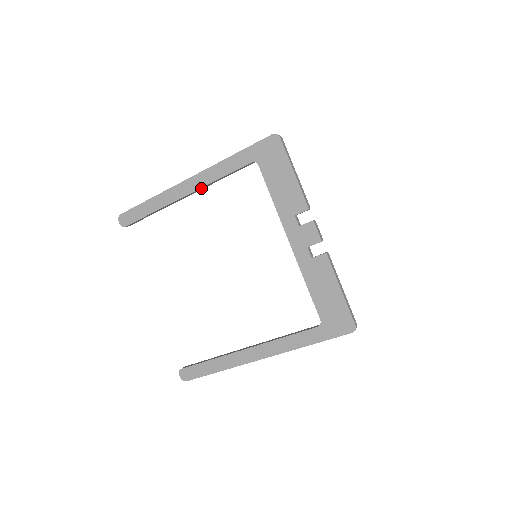
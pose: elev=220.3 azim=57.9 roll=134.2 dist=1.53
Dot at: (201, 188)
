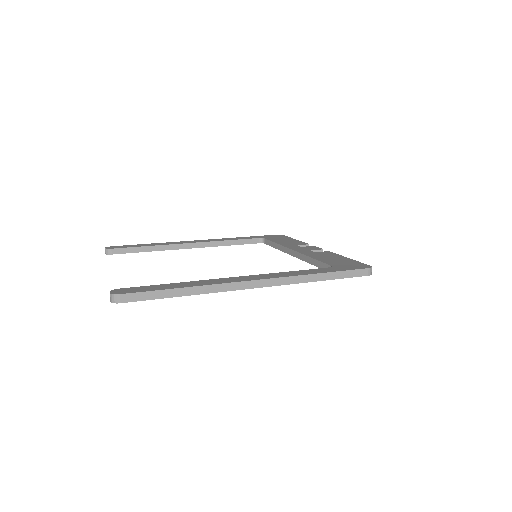
Dot at: occluded
